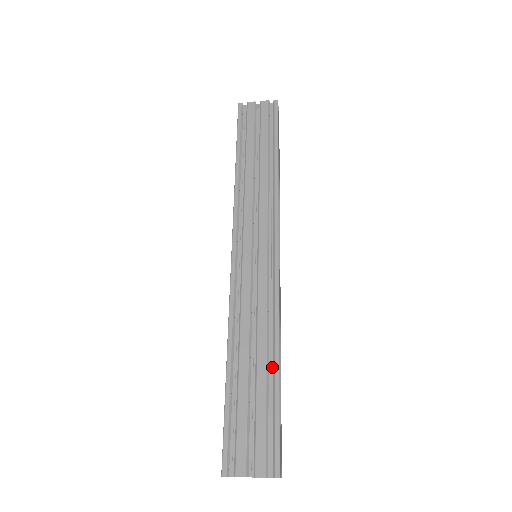
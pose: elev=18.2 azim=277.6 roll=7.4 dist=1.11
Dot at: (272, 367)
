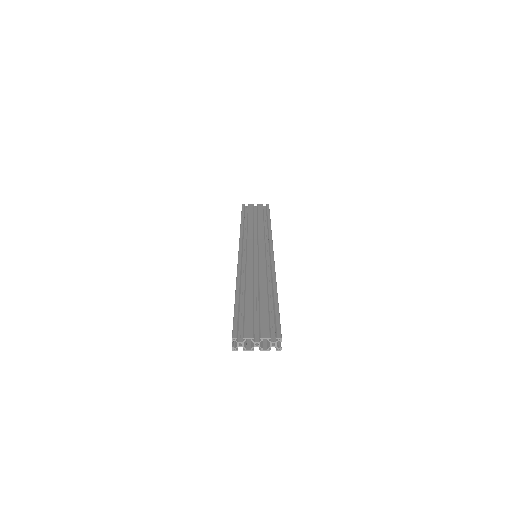
Dot at: (271, 295)
